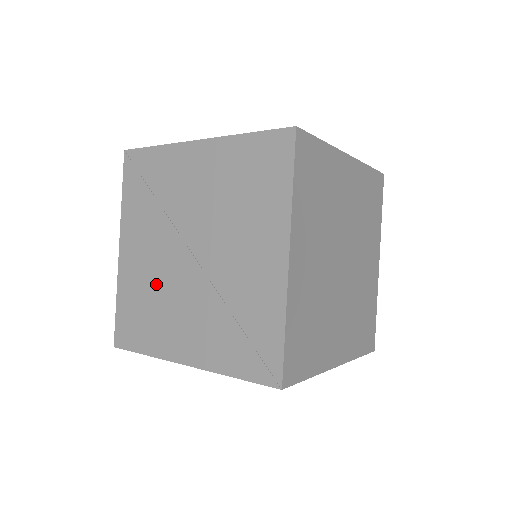
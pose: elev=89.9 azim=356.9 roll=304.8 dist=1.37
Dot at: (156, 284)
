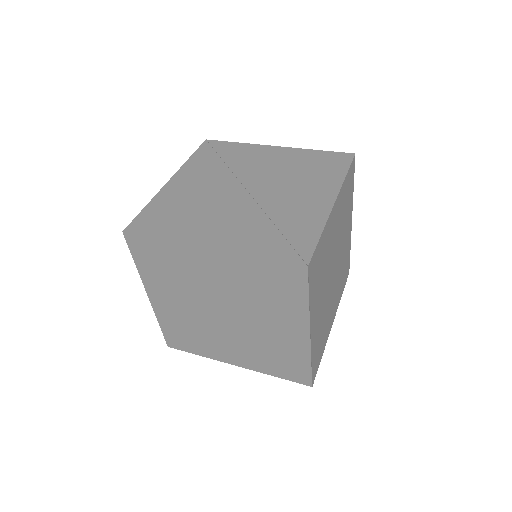
Dot at: (200, 201)
